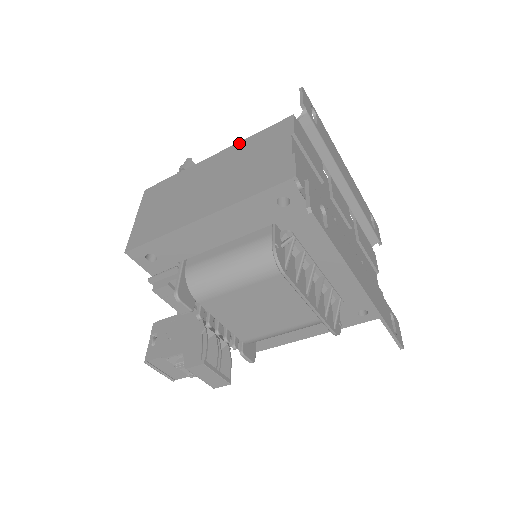
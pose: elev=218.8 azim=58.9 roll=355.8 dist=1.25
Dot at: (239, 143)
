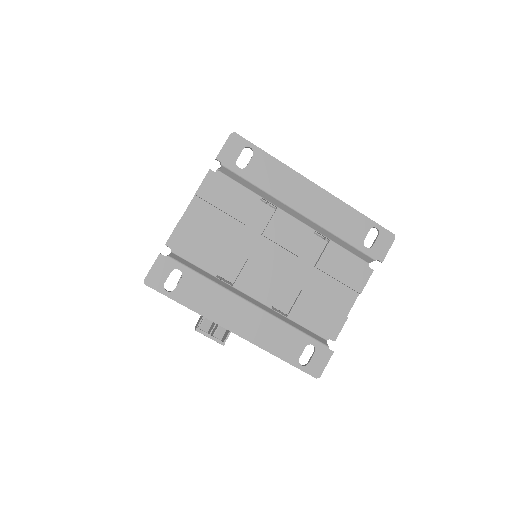
Dot at: occluded
